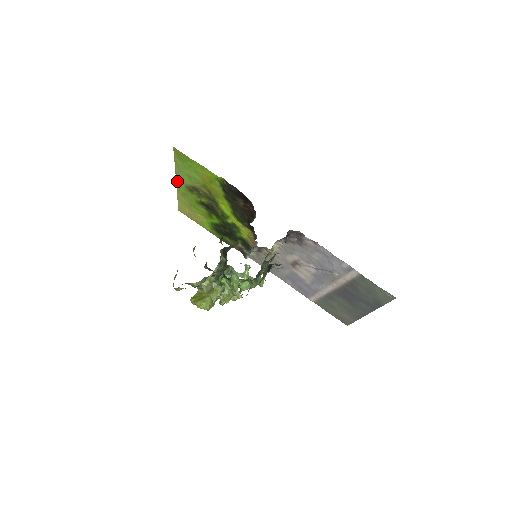
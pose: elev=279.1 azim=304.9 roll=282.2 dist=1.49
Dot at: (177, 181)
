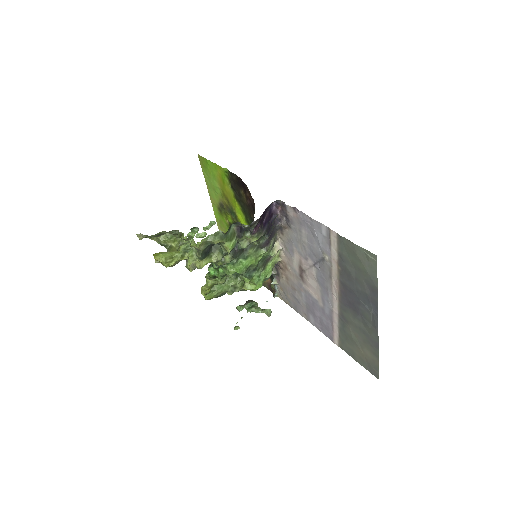
Dot at: (213, 206)
